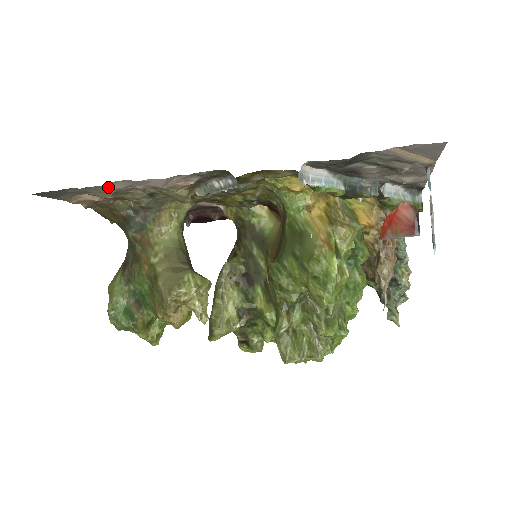
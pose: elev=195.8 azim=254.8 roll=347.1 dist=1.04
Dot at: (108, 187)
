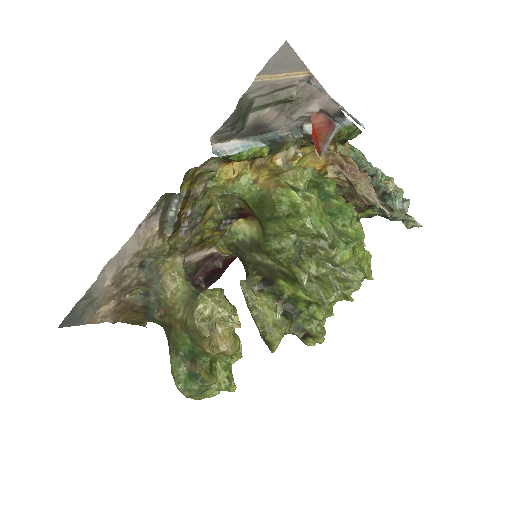
Dot at: (104, 279)
